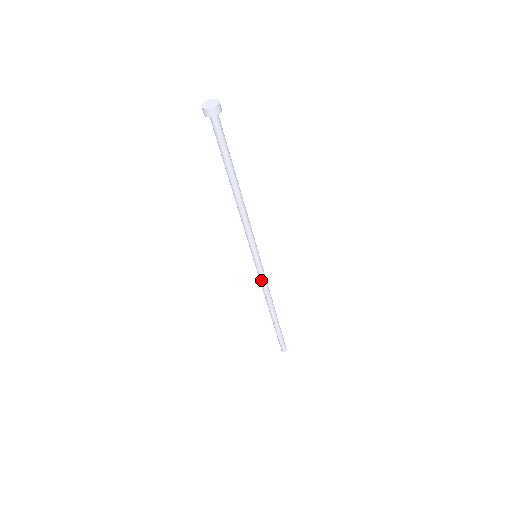
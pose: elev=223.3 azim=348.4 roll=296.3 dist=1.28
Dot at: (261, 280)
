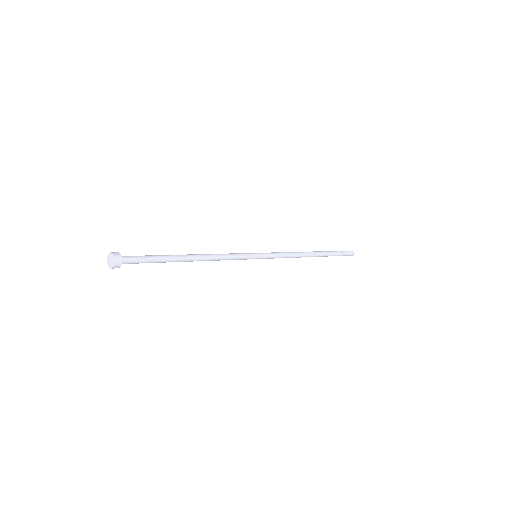
Dot at: occluded
